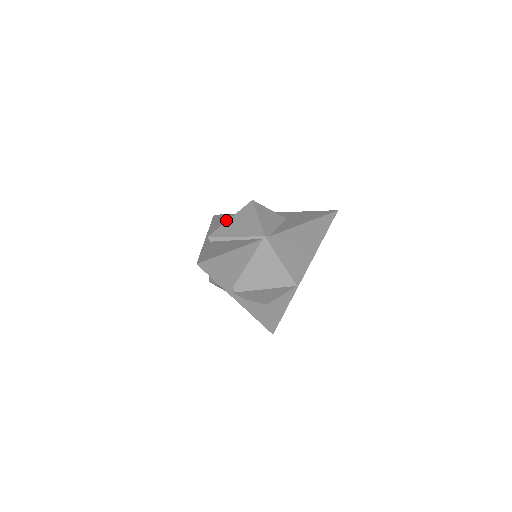
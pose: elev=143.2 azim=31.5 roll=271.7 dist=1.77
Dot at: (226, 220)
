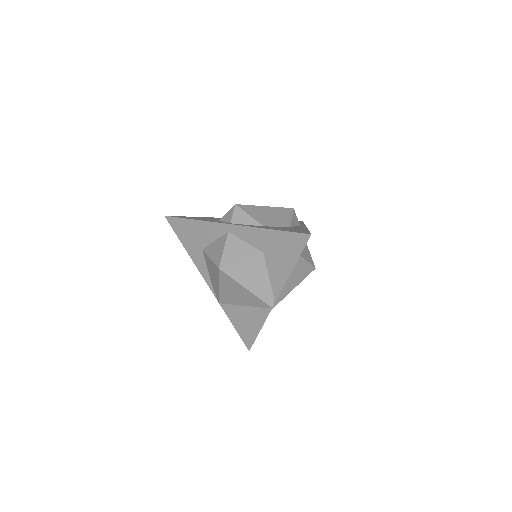
Dot at: (194, 242)
